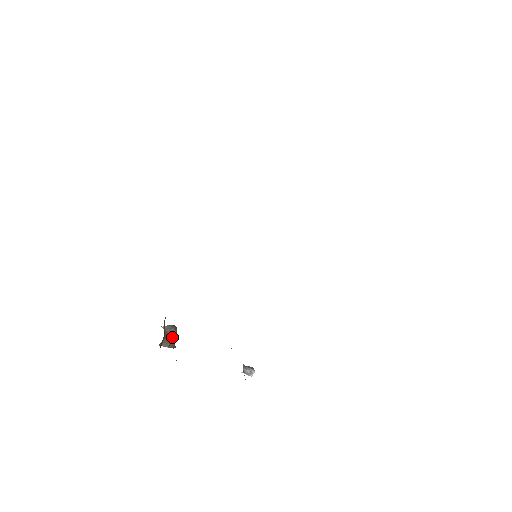
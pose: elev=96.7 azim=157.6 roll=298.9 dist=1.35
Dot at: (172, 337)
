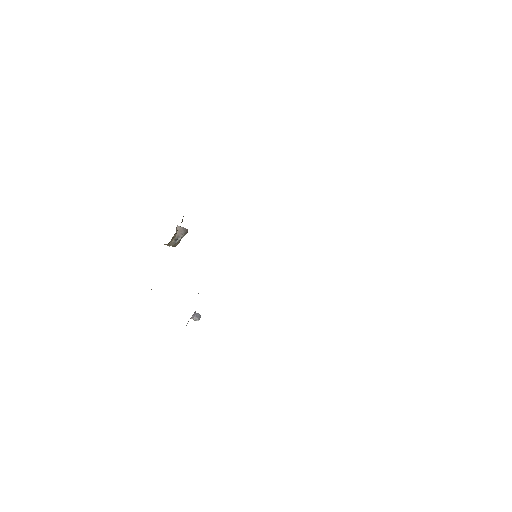
Dot at: (178, 240)
